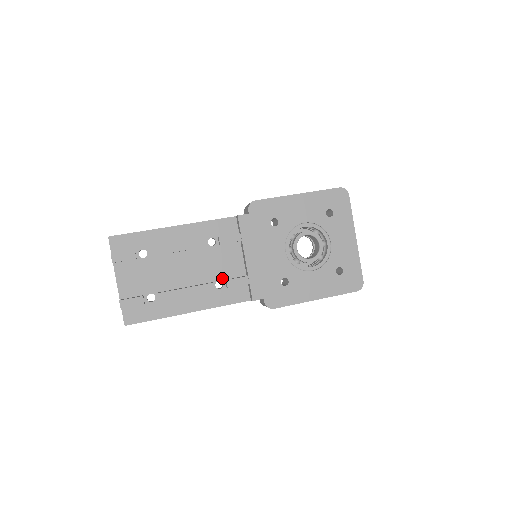
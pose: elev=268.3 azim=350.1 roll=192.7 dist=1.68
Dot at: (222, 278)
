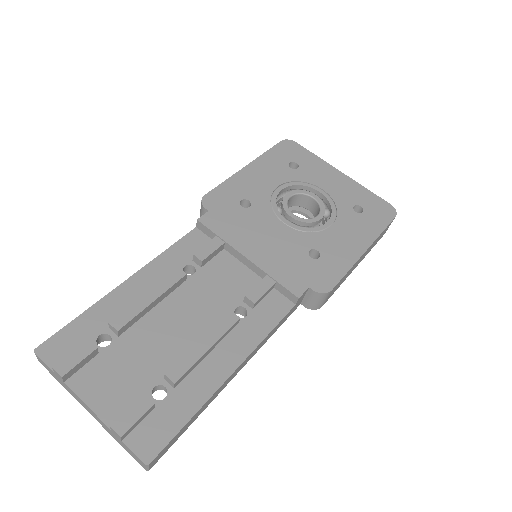
Dot at: (237, 302)
